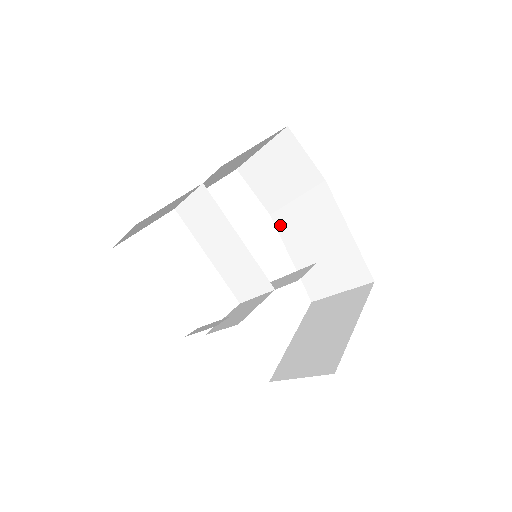
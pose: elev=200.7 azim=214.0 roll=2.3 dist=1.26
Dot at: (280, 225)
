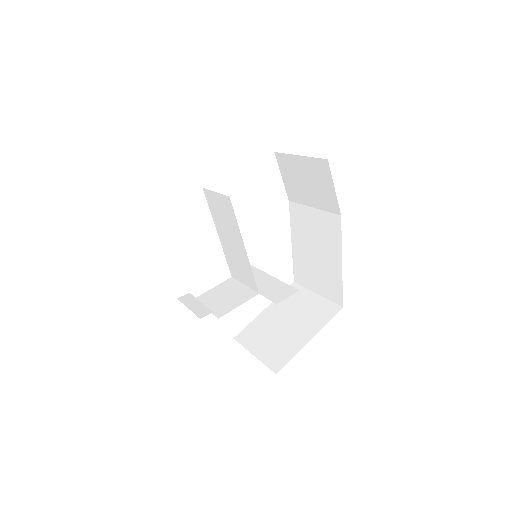
Dot at: (293, 214)
